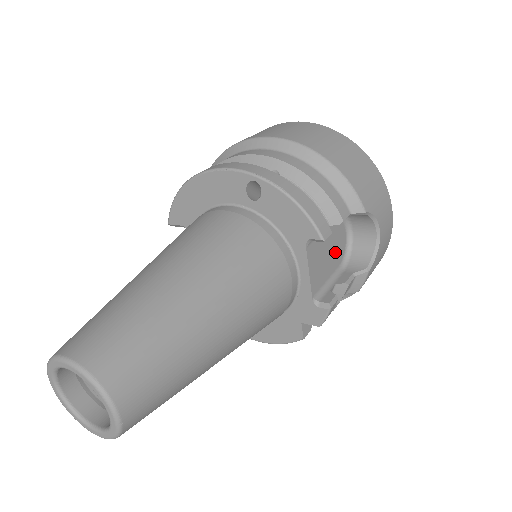
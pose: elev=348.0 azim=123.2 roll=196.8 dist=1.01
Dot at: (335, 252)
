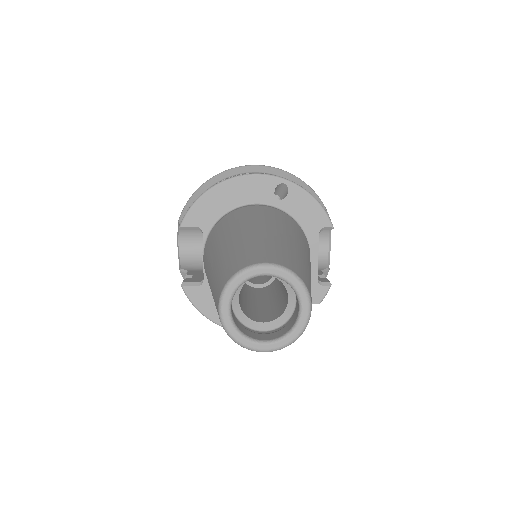
Dot at: occluded
